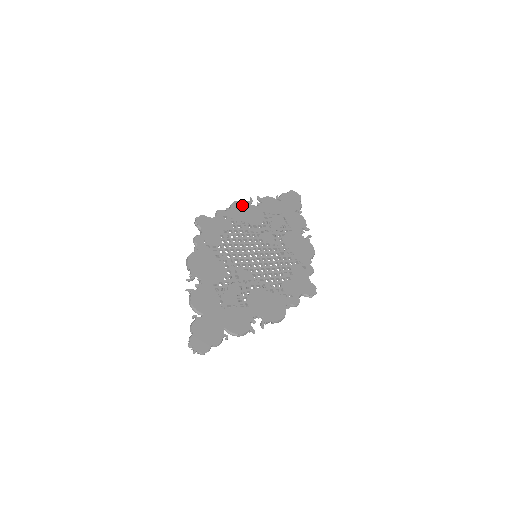
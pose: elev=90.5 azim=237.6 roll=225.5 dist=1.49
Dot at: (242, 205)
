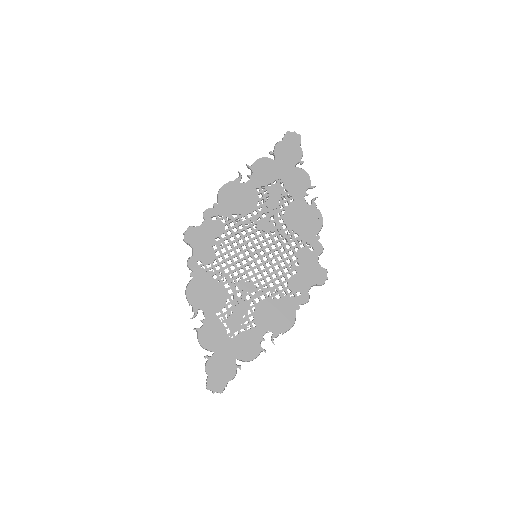
Dot at: (230, 189)
